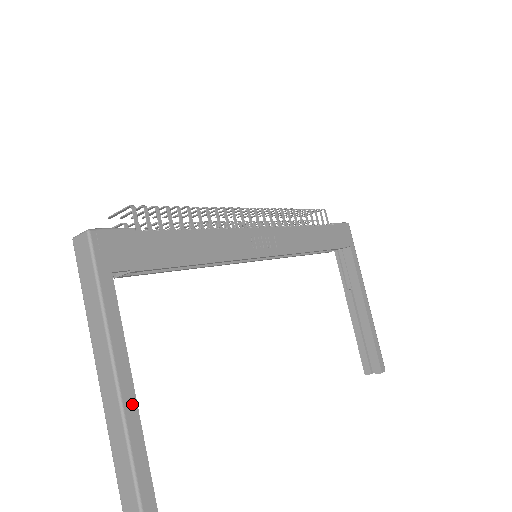
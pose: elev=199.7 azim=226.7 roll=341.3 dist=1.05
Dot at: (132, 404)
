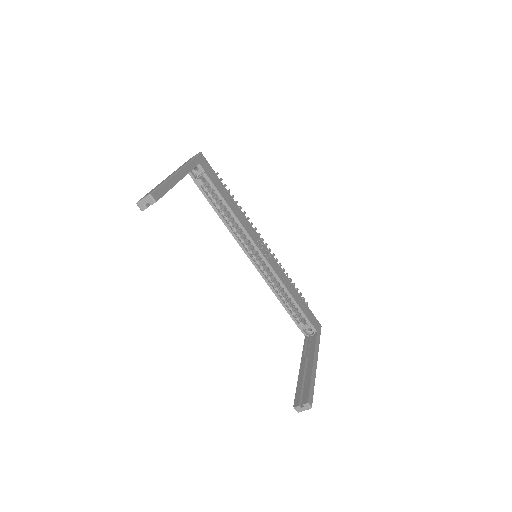
Dot at: (176, 180)
